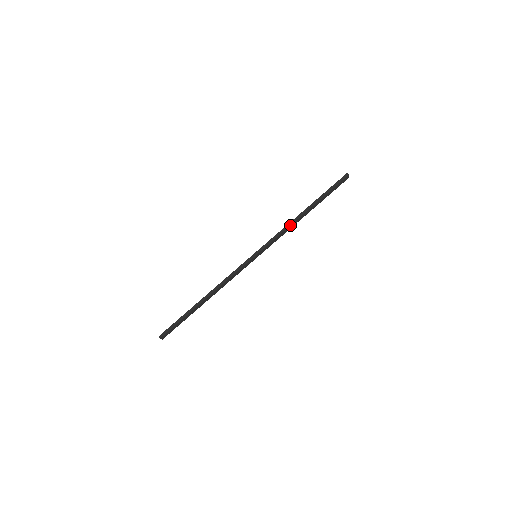
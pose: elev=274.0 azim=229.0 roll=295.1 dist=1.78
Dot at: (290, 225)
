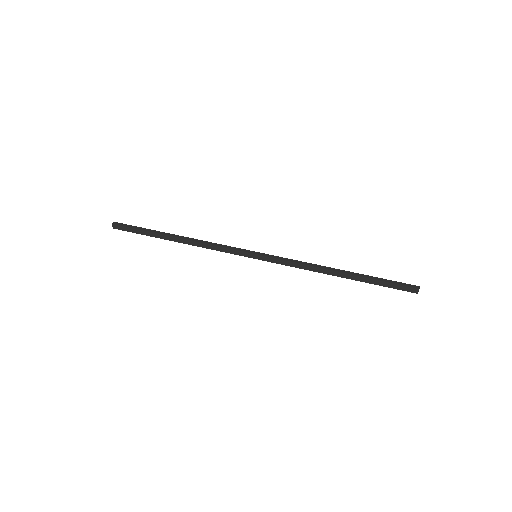
Dot at: (314, 266)
